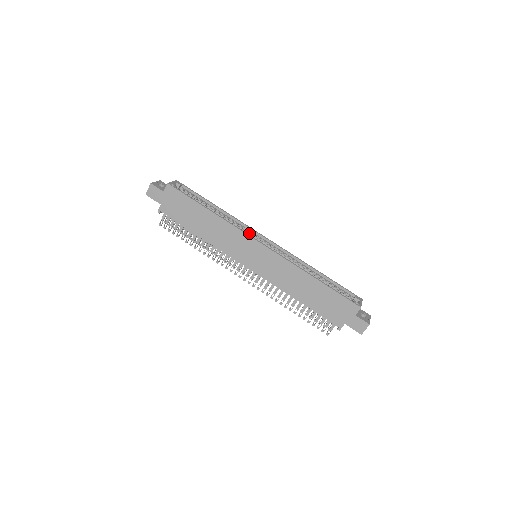
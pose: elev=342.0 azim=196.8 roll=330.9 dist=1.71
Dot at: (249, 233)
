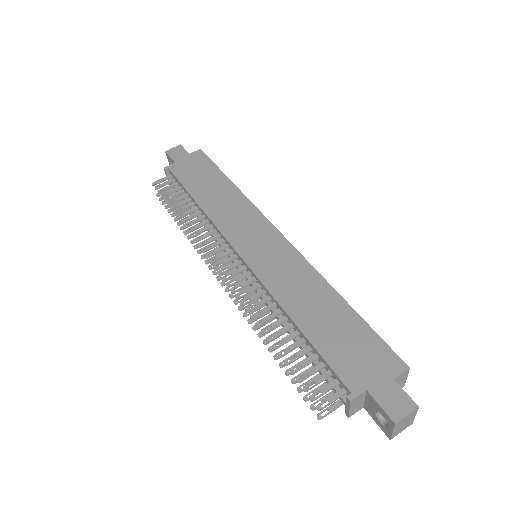
Dot at: occluded
